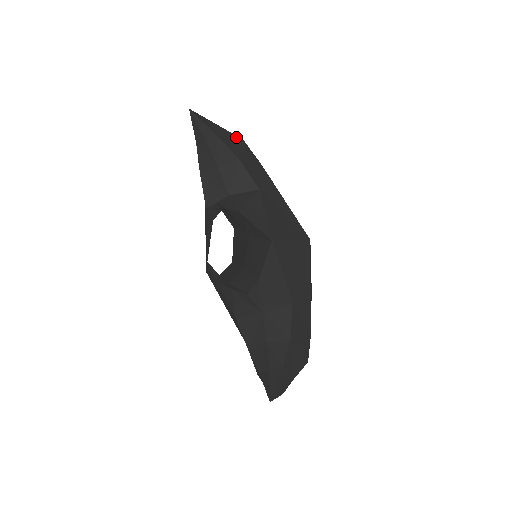
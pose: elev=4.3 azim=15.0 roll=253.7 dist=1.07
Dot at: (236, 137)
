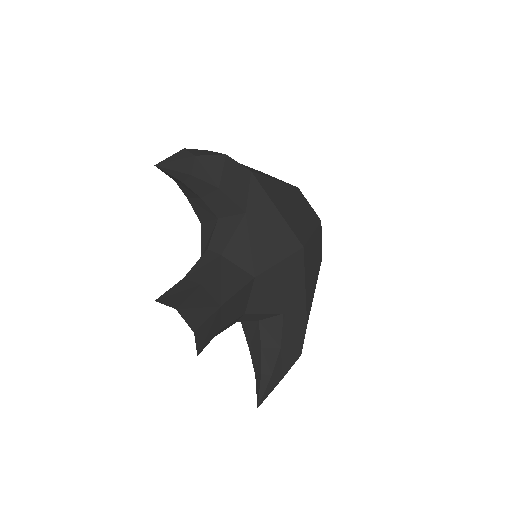
Dot at: (217, 157)
